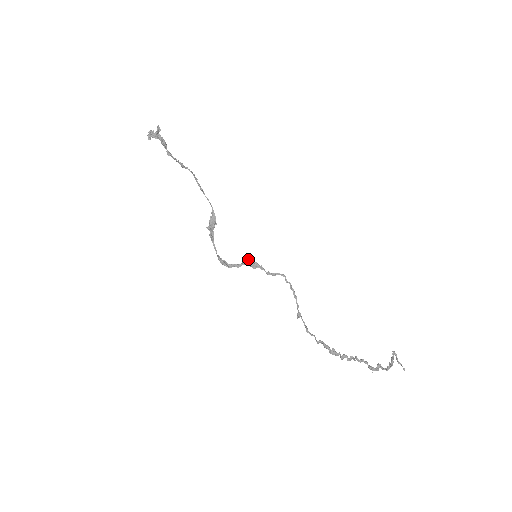
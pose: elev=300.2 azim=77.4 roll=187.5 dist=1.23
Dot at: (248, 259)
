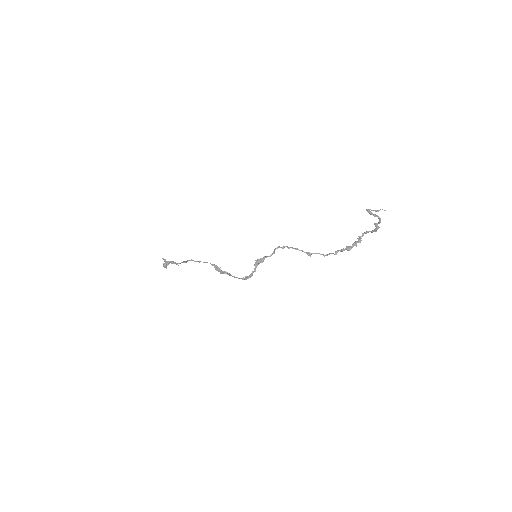
Dot at: (255, 262)
